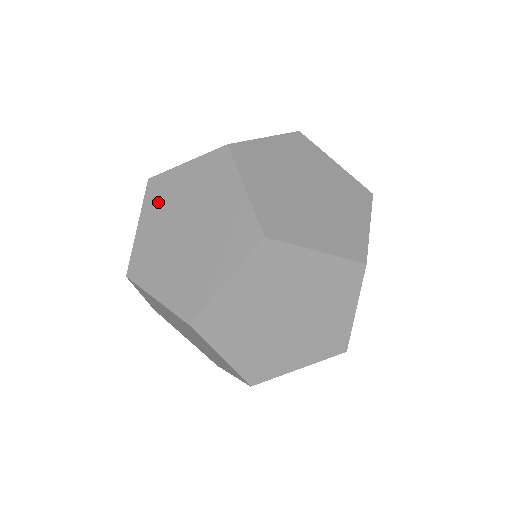
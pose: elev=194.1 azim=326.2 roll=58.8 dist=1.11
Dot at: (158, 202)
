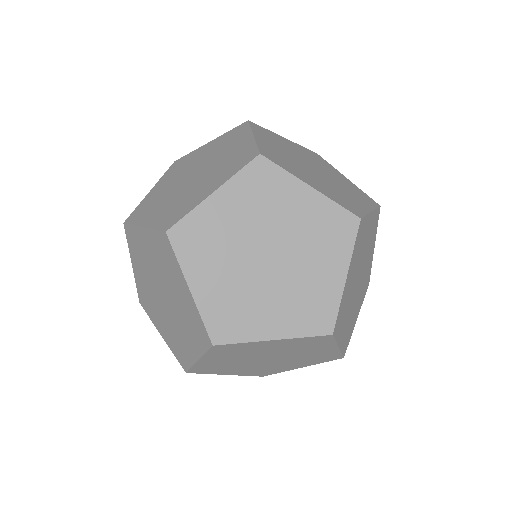
Dot at: (176, 170)
